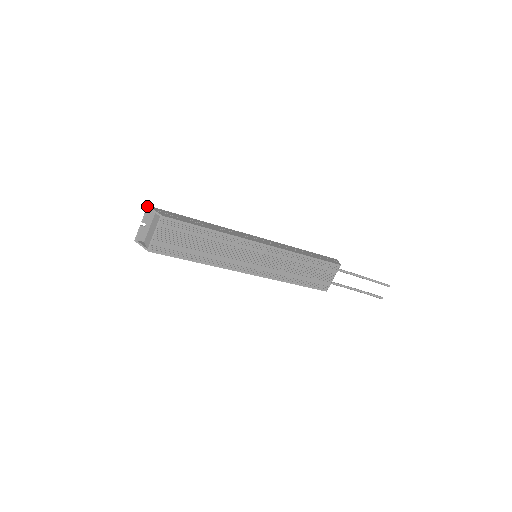
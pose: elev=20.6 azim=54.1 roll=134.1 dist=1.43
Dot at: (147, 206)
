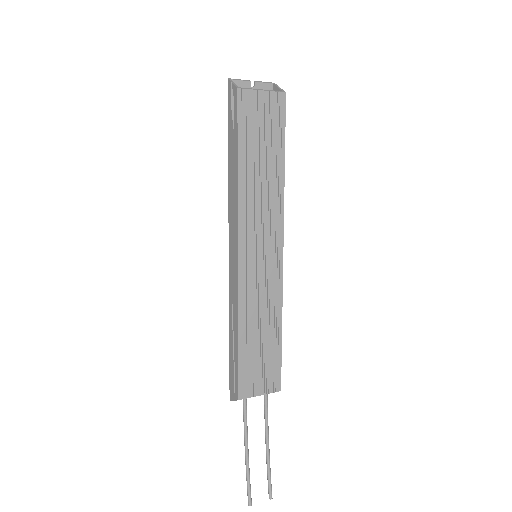
Dot at: occluded
